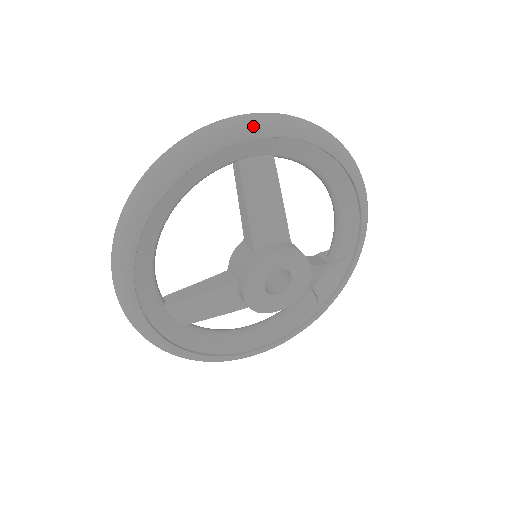
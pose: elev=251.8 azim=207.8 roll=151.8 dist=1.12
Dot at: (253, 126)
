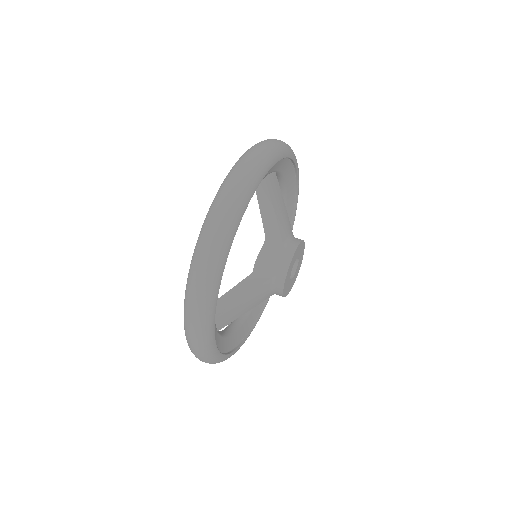
Dot at: (279, 150)
